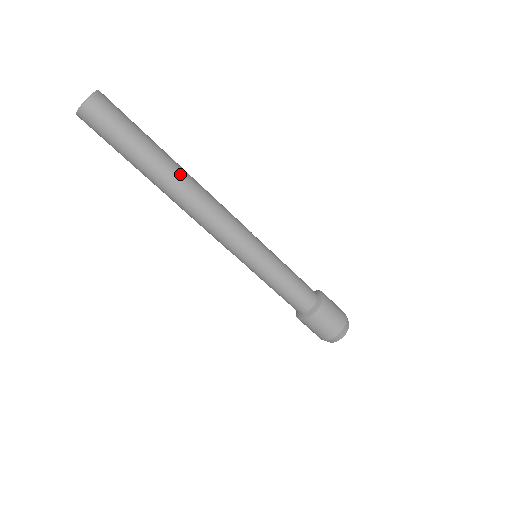
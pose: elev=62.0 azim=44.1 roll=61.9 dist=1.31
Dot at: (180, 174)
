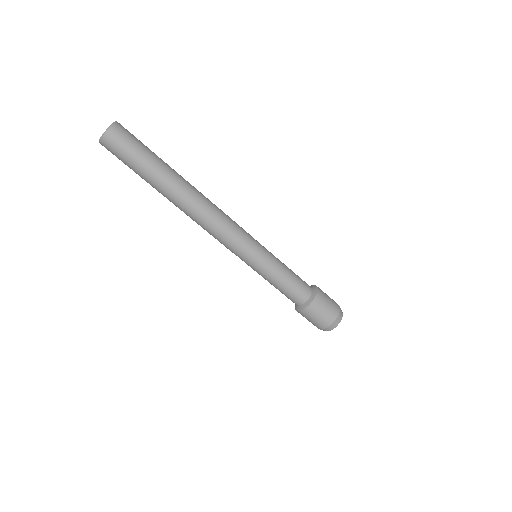
Dot at: (181, 195)
